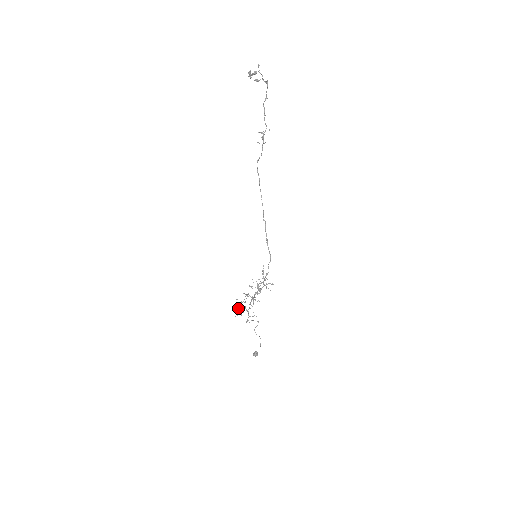
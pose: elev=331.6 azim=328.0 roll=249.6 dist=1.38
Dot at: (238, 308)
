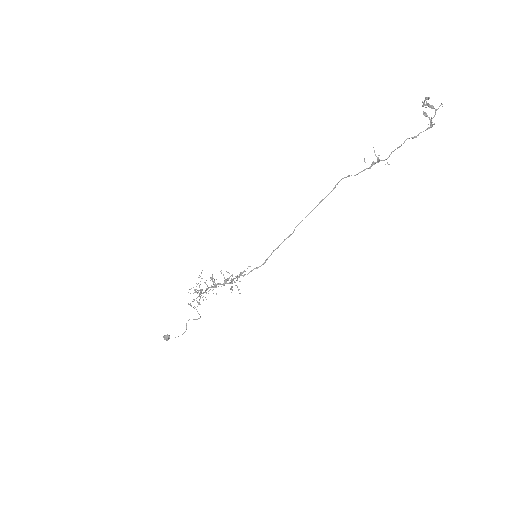
Dot at: occluded
